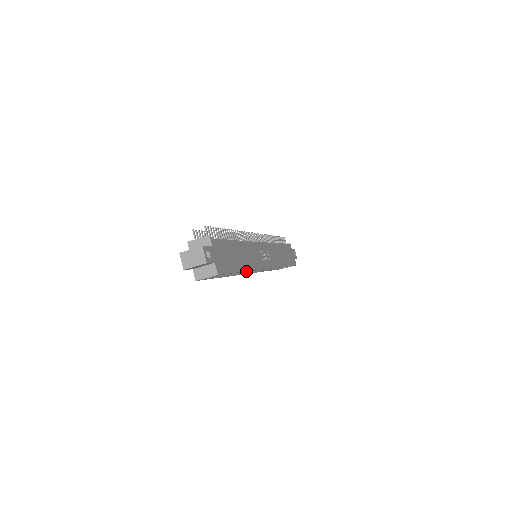
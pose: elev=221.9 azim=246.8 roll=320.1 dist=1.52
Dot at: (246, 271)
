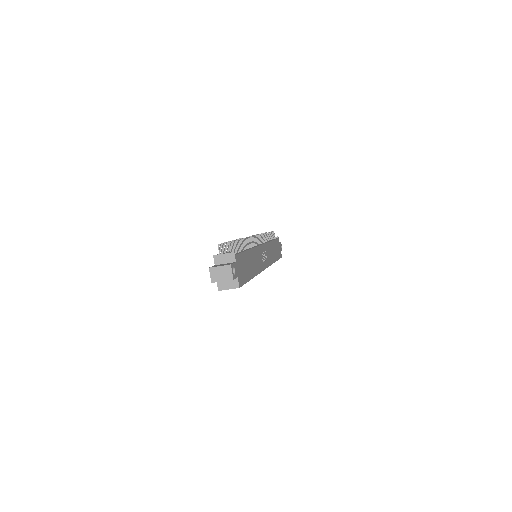
Dot at: occluded
